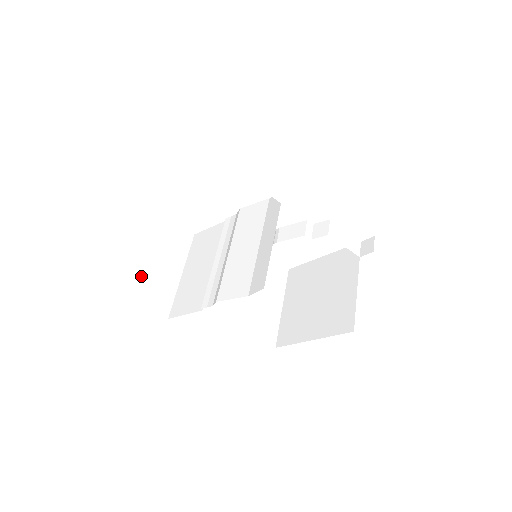
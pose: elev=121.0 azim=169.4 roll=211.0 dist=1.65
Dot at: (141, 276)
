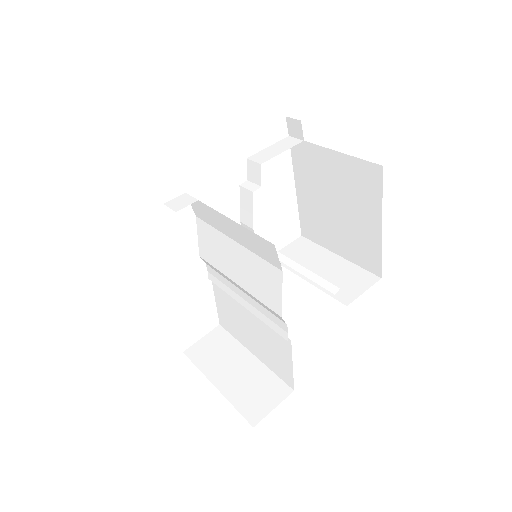
Dot at: (231, 401)
